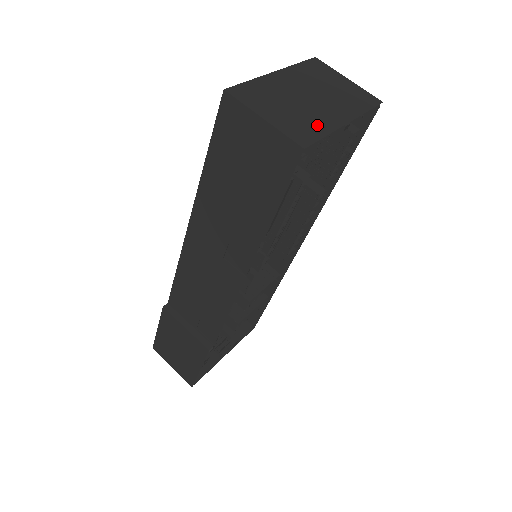
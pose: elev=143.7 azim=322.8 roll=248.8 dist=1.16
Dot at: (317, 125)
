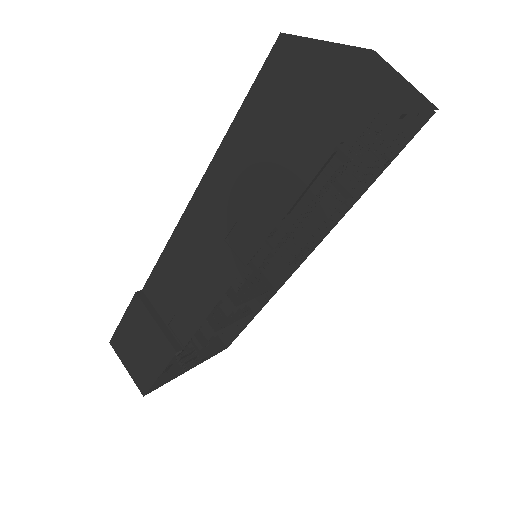
Dot at: (375, 99)
